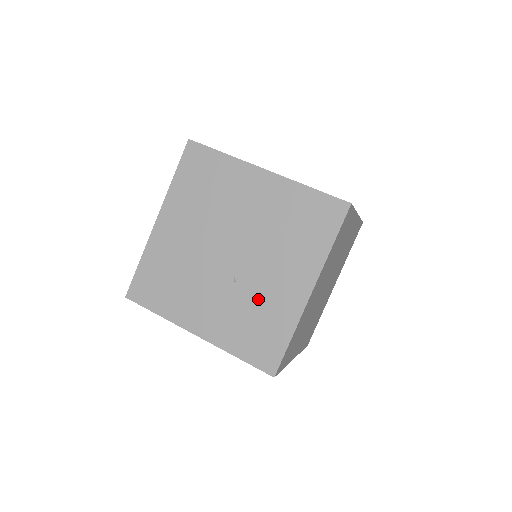
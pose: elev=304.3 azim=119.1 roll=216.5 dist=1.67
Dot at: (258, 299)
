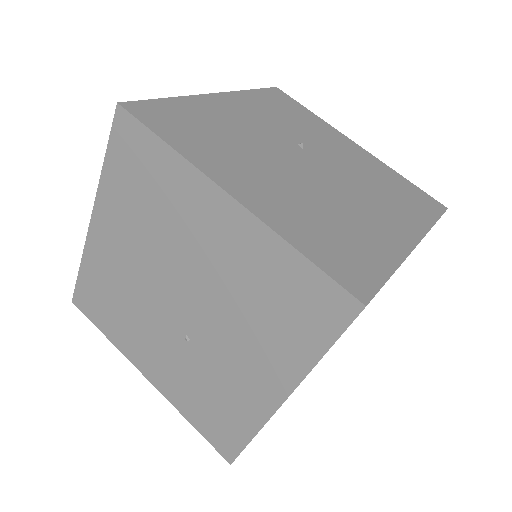
Dot at: (214, 375)
